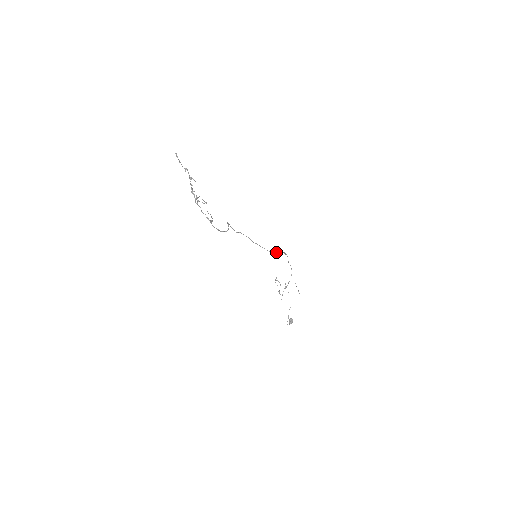
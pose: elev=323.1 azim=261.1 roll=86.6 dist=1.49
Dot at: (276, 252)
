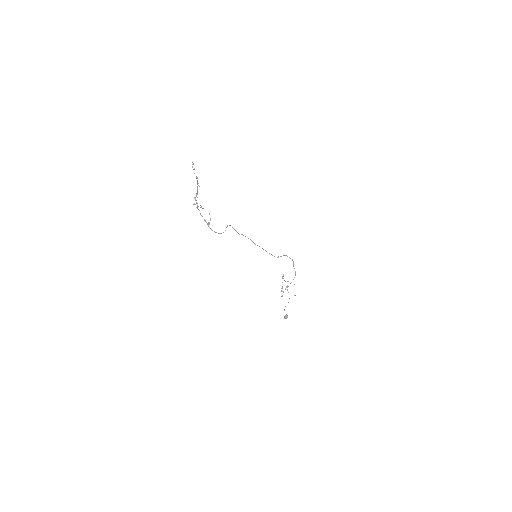
Dot at: (278, 256)
